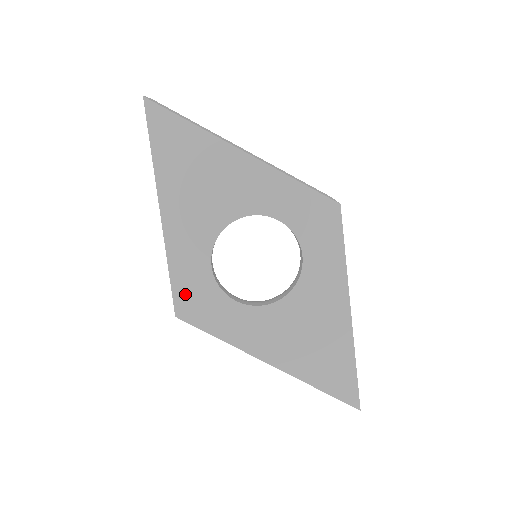
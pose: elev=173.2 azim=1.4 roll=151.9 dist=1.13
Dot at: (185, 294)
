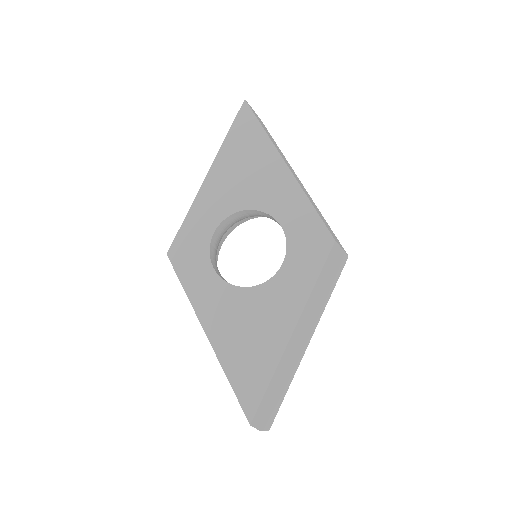
Dot at: (184, 242)
